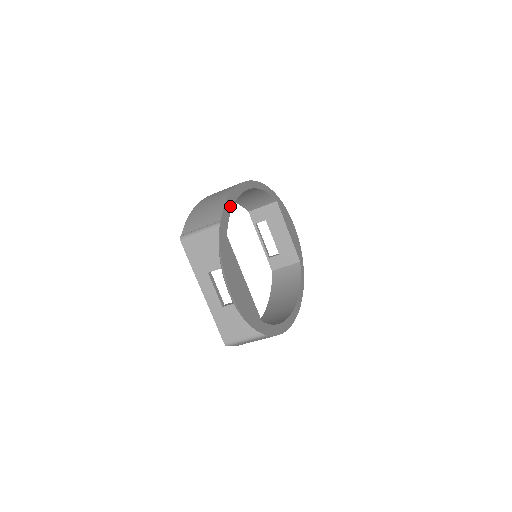
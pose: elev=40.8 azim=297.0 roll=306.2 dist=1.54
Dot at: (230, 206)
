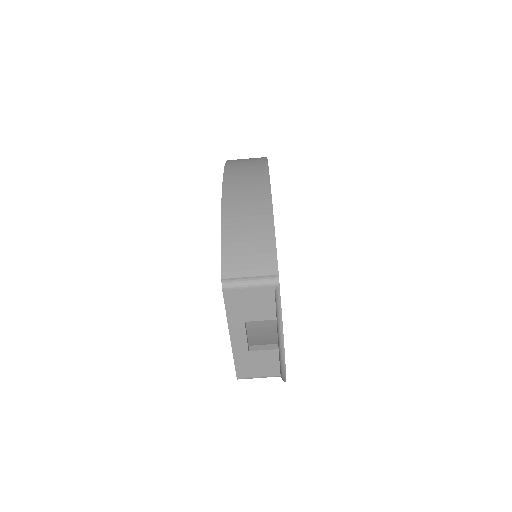
Dot at: occluded
